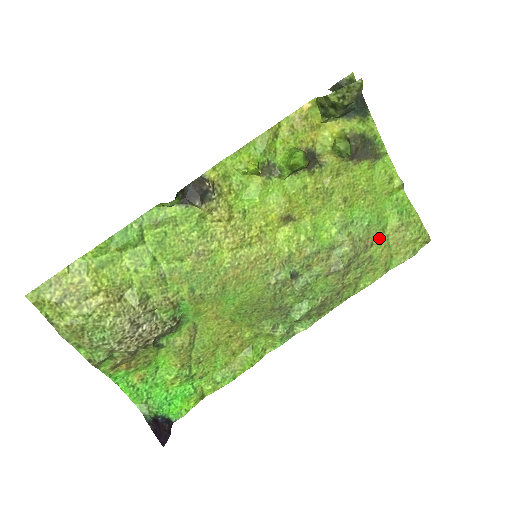
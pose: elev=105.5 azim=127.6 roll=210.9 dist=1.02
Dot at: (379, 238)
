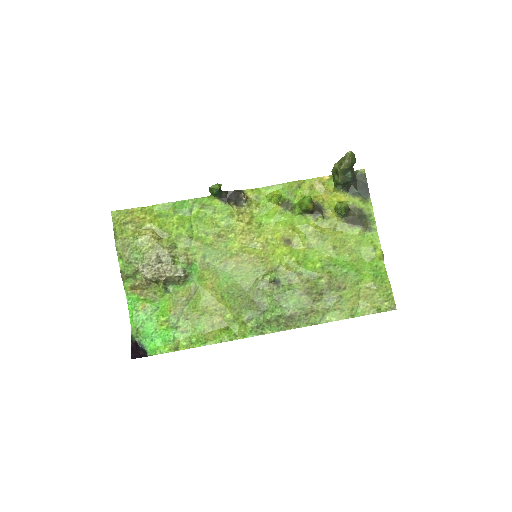
Dot at: (352, 286)
